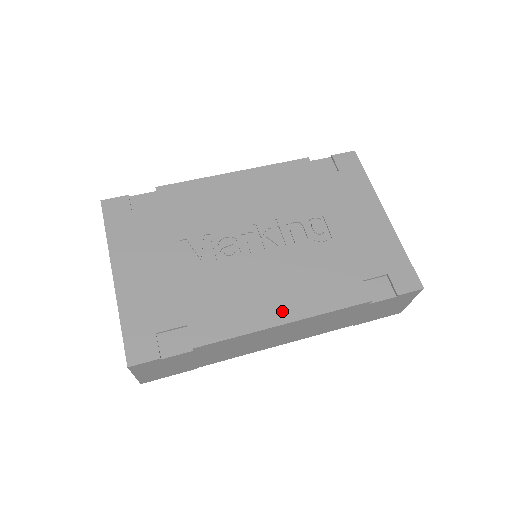
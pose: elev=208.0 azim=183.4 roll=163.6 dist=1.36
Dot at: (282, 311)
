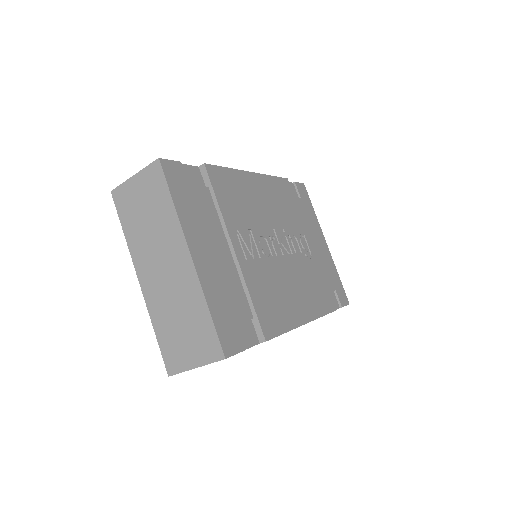
Dot at: (303, 312)
